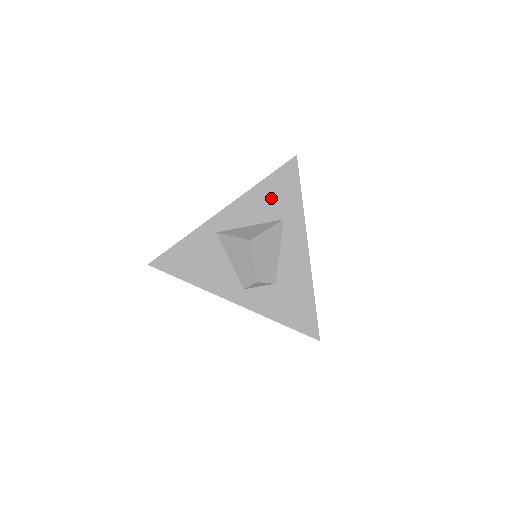
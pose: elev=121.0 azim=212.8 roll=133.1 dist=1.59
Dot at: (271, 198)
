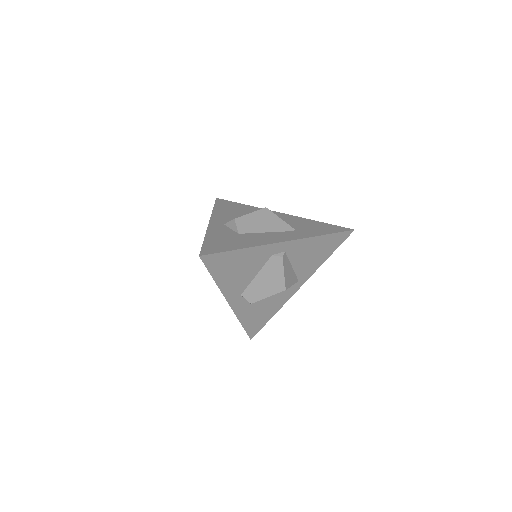
Dot at: (309, 225)
